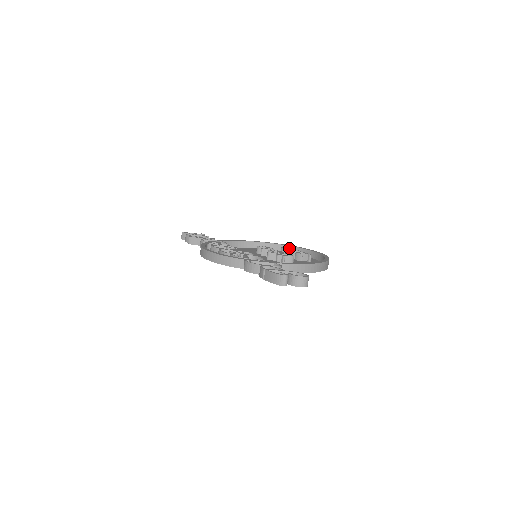
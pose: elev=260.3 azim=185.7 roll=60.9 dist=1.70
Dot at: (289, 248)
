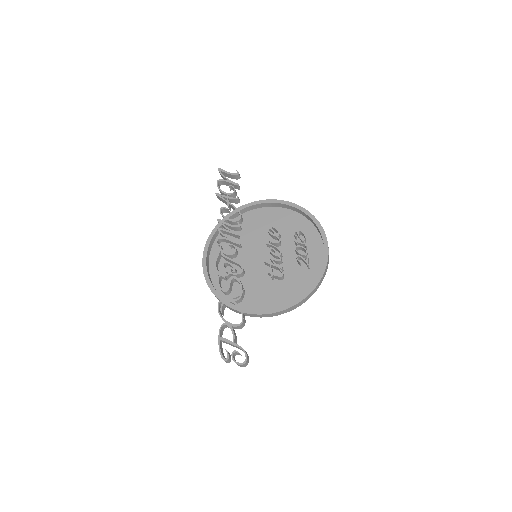
Dot at: (302, 232)
